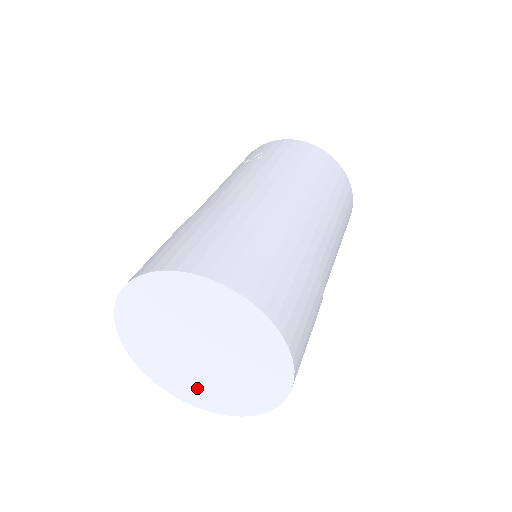
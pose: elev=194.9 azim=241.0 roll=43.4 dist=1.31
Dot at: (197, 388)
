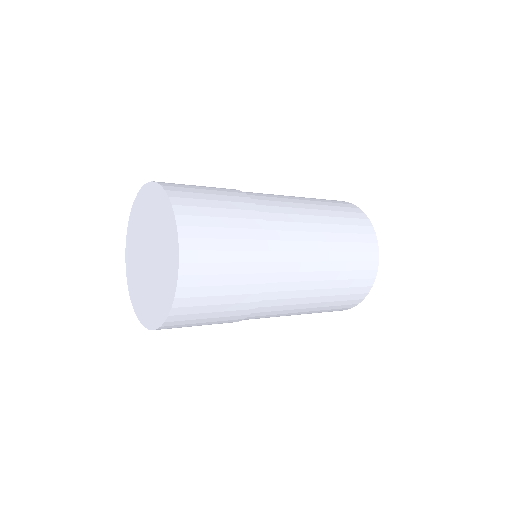
Dot at: (146, 301)
